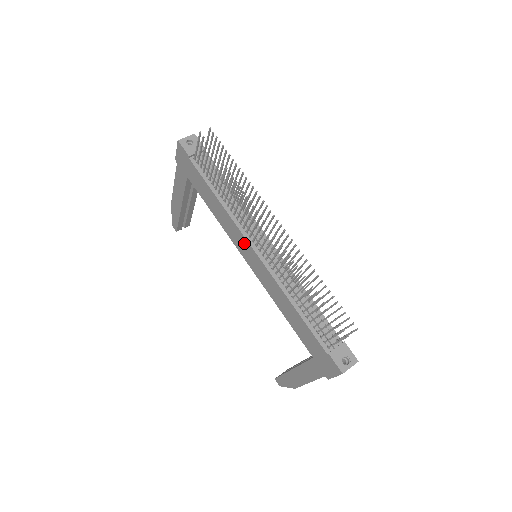
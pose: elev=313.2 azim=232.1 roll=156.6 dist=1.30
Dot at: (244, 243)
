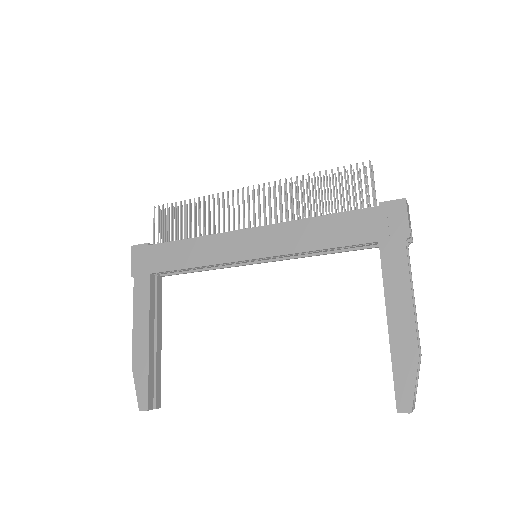
Dot at: (238, 239)
